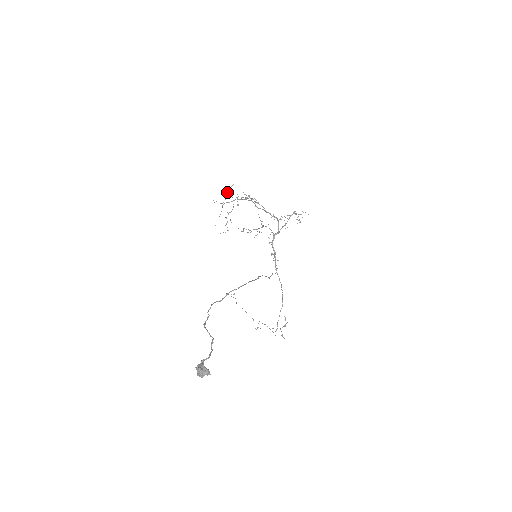
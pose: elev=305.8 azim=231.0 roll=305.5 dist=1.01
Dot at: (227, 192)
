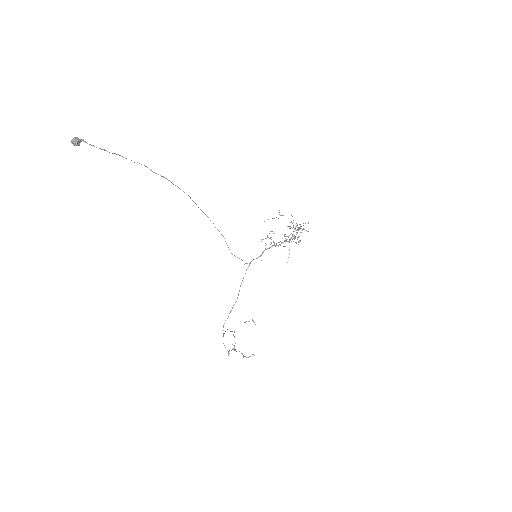
Dot at: (300, 224)
